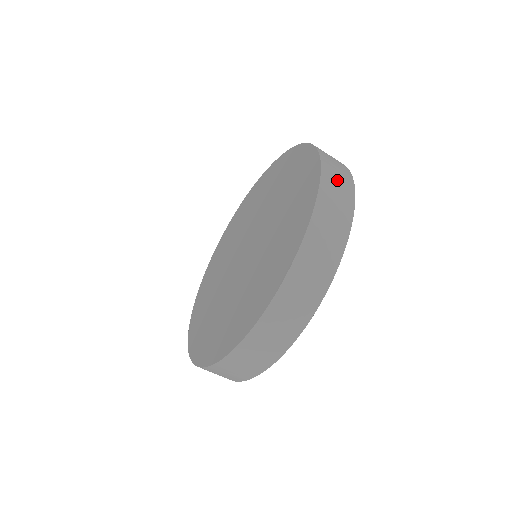
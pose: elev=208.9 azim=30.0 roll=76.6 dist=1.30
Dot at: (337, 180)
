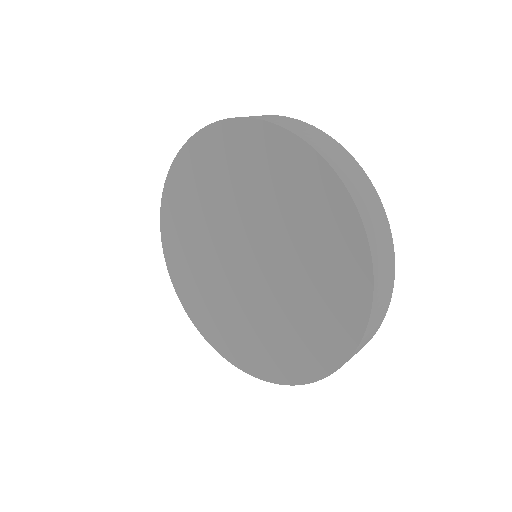
Dot at: (321, 142)
